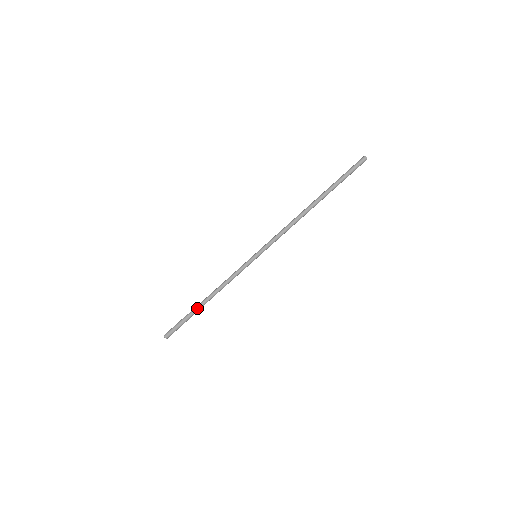
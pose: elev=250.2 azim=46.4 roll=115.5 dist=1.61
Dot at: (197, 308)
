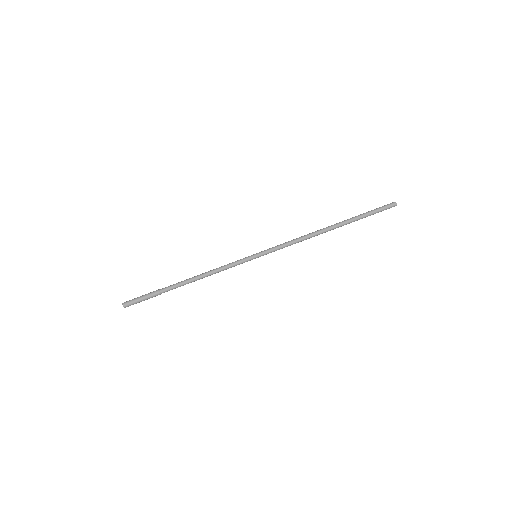
Dot at: (172, 285)
